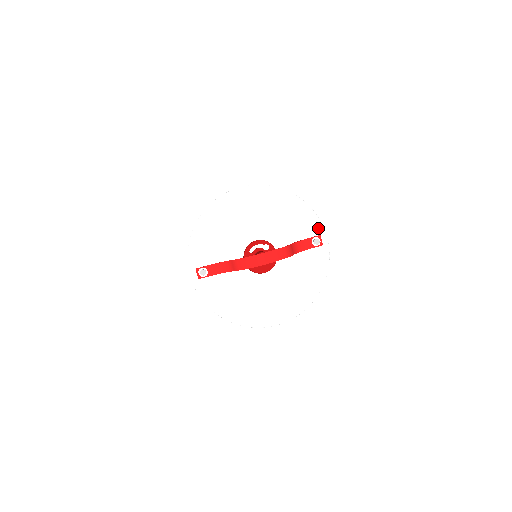
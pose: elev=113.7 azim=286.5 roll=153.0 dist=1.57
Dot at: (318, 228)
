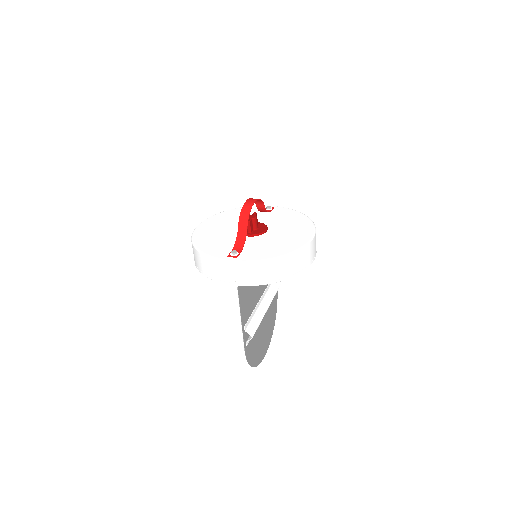
Dot at: occluded
